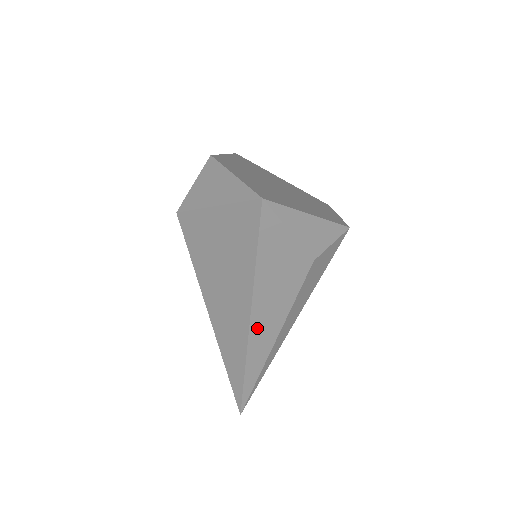
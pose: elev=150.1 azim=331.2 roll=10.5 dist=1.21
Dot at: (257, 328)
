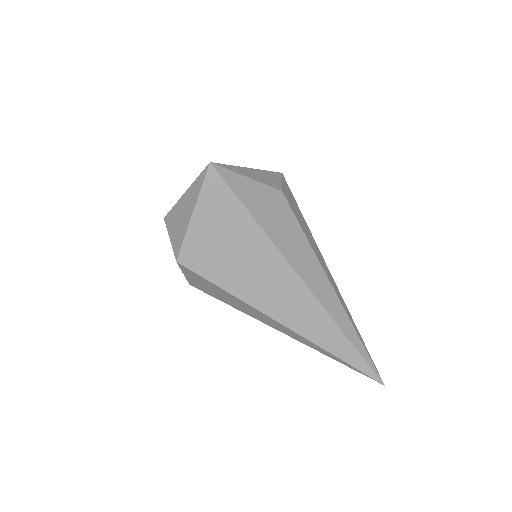
Dot at: (305, 274)
